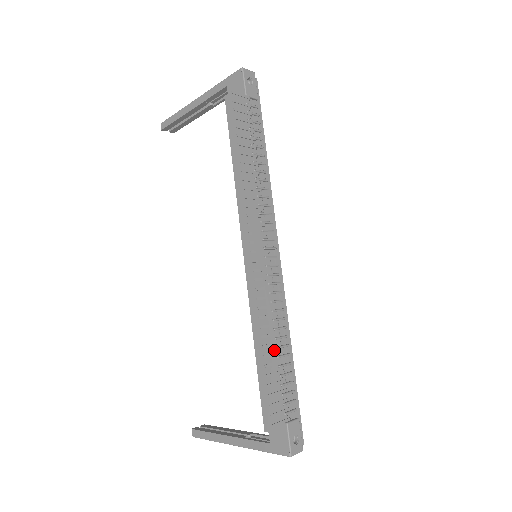
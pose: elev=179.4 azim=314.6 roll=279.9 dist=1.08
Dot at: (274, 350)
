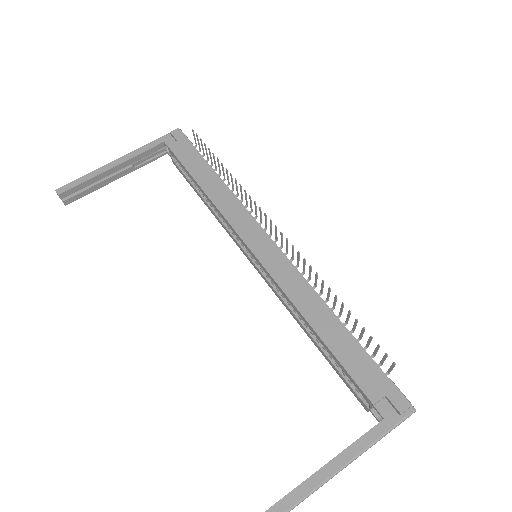
Dot at: (333, 314)
